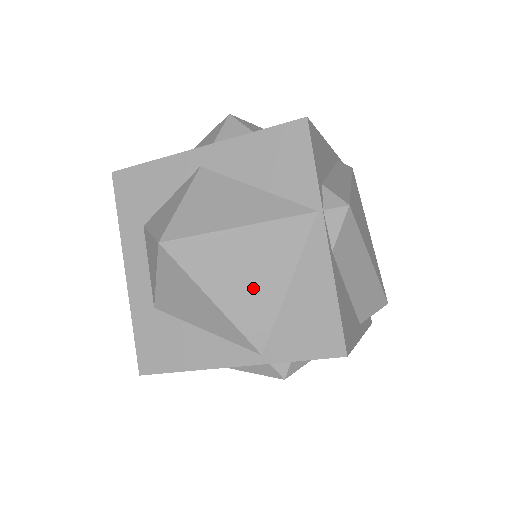
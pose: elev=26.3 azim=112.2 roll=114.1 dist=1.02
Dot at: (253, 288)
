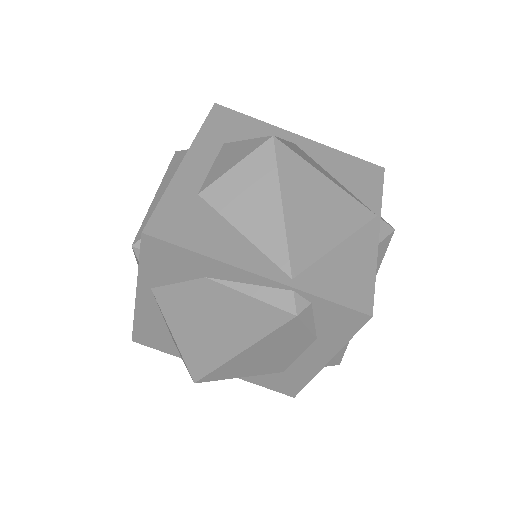
Dot at: (315, 224)
